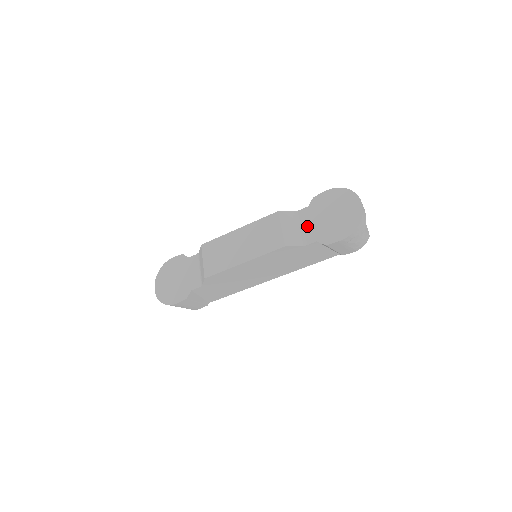
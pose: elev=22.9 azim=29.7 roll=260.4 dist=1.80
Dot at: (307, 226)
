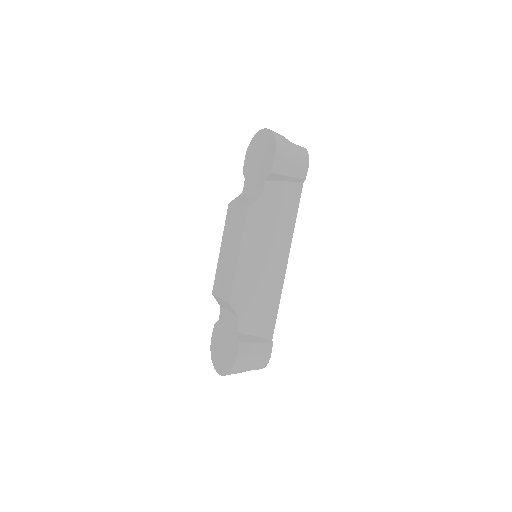
Dot at: (254, 186)
